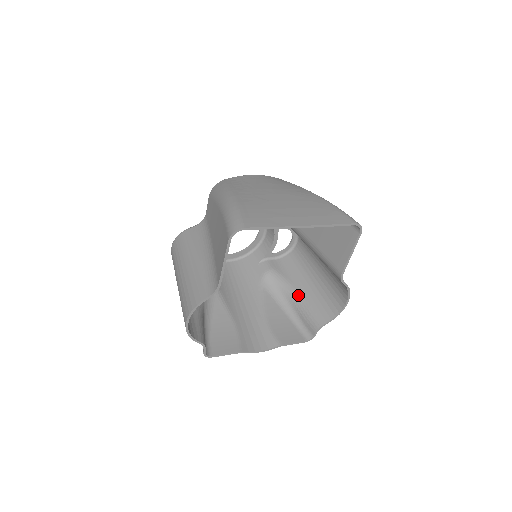
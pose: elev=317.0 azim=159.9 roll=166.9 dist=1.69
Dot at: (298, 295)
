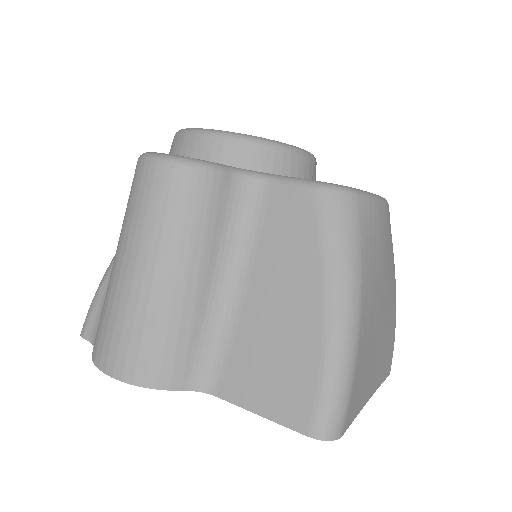
Dot at: occluded
